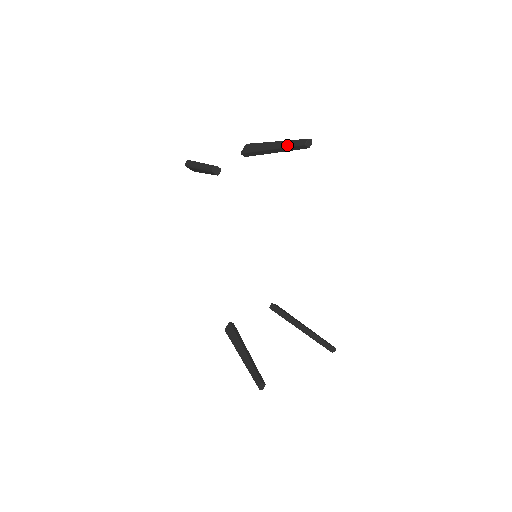
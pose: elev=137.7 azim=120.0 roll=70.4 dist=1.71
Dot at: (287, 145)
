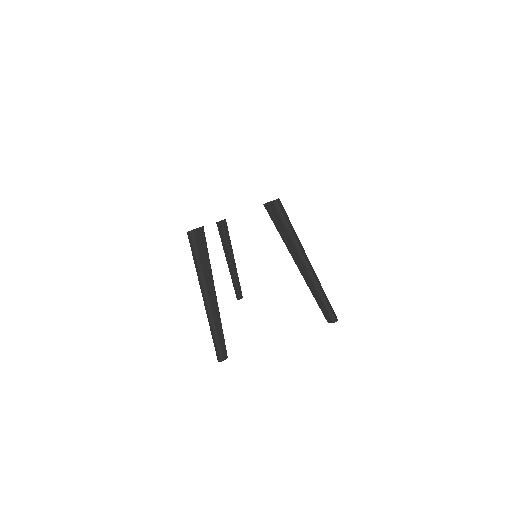
Dot at: (313, 294)
